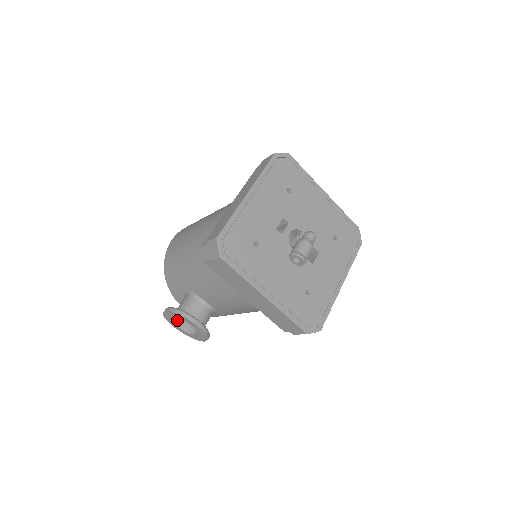
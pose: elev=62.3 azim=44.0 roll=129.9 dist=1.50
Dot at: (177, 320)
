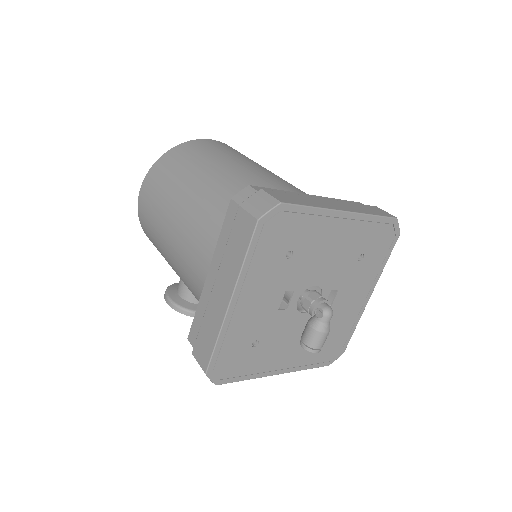
Dot at: occluded
